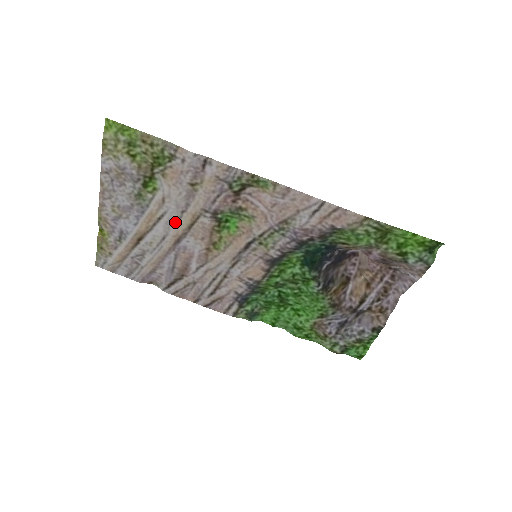
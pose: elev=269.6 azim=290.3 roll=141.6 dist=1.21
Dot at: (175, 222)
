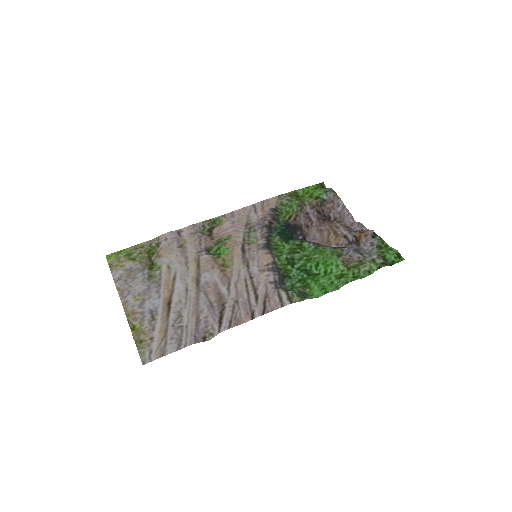
Dot at: (186, 273)
